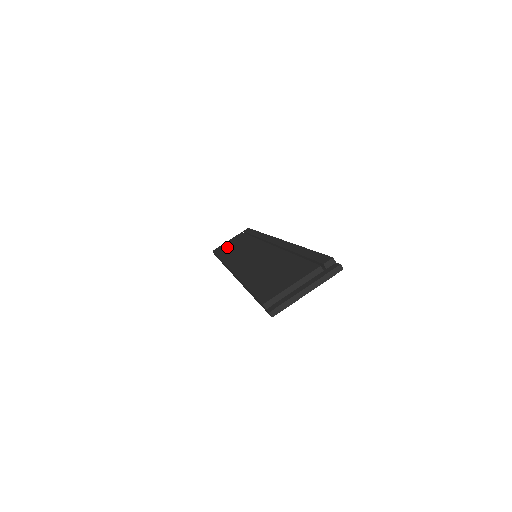
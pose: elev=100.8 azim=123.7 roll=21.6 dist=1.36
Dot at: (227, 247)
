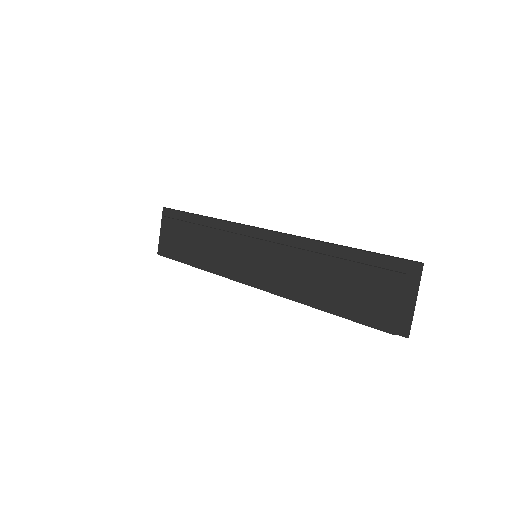
Dot at: (181, 248)
